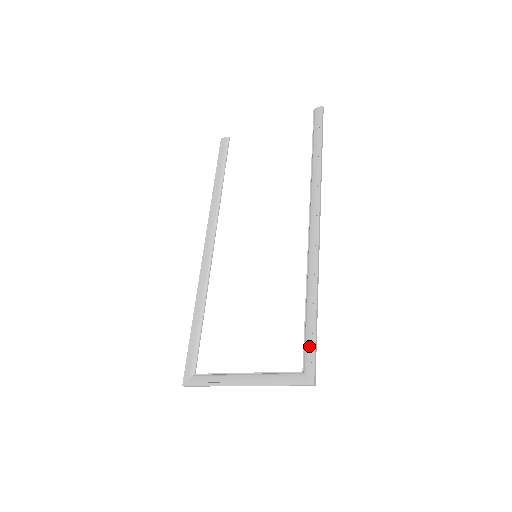
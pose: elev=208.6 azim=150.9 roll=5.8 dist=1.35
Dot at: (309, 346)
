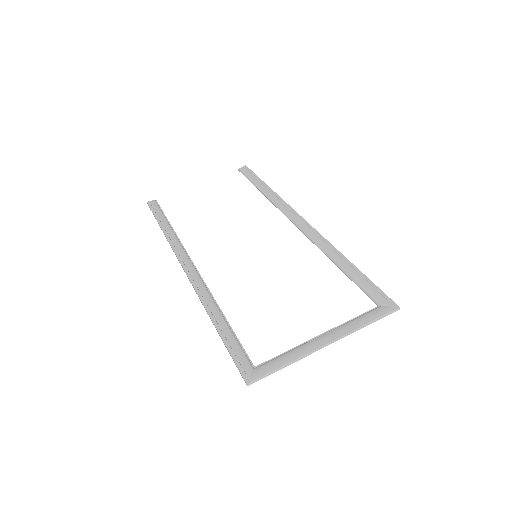
Dot at: (369, 286)
